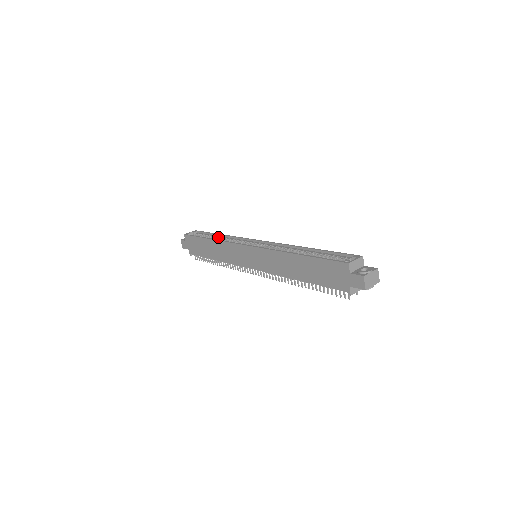
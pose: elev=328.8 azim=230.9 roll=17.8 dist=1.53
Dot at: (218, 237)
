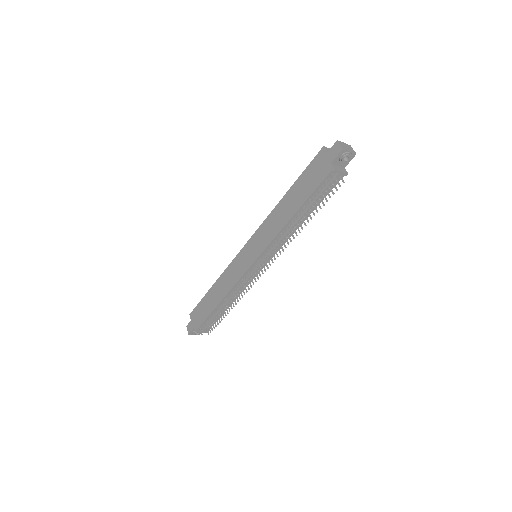
Dot at: occluded
